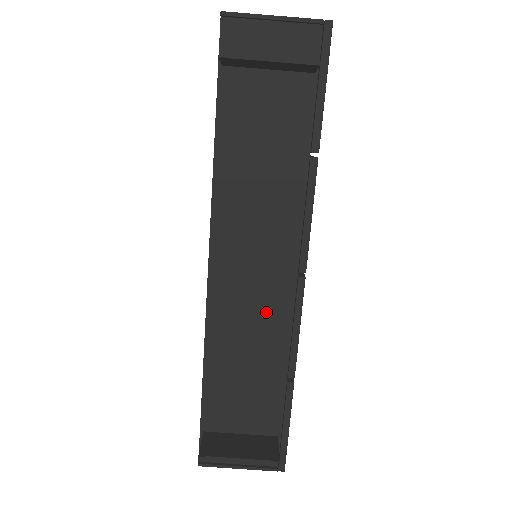
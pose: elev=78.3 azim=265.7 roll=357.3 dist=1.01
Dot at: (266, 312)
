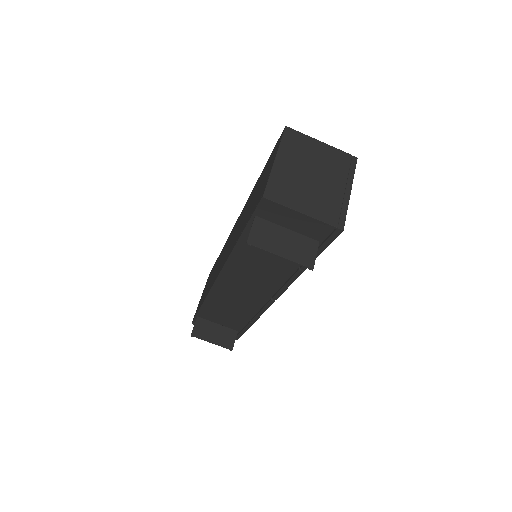
Dot at: (247, 301)
